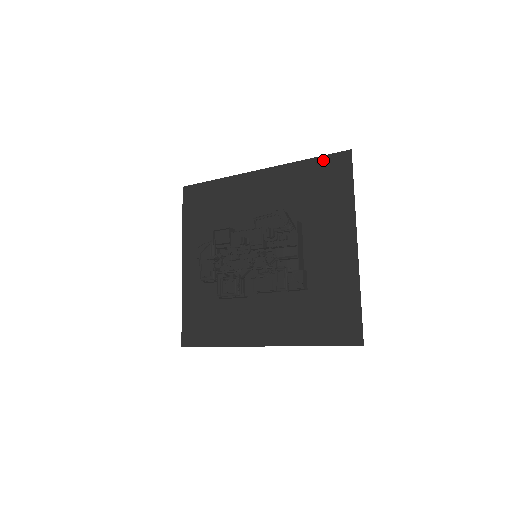
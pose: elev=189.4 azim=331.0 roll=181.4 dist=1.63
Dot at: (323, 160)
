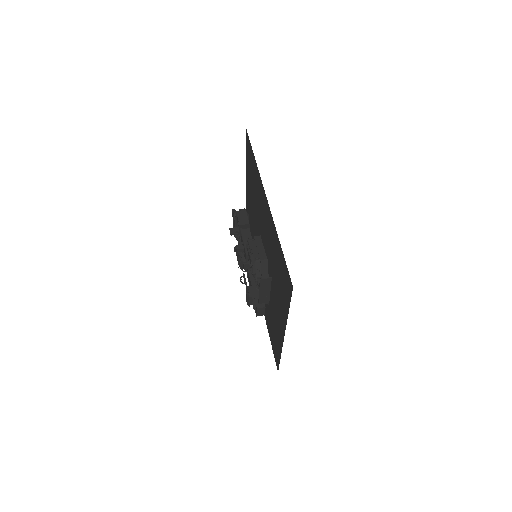
Dot at: (284, 262)
